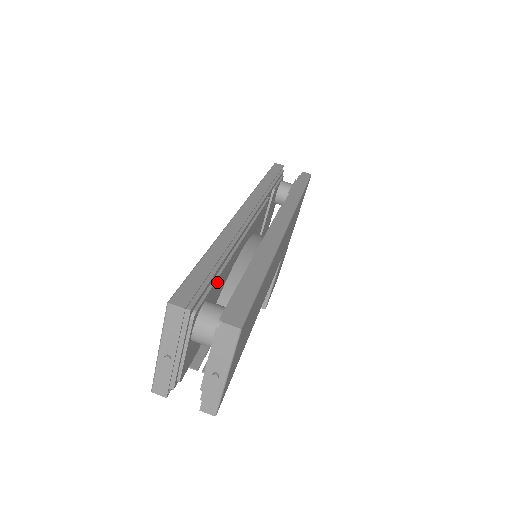
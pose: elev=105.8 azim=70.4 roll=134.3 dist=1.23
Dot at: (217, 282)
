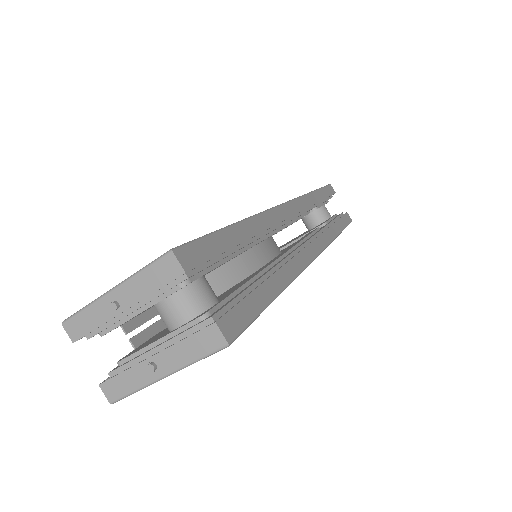
Dot at: occluded
